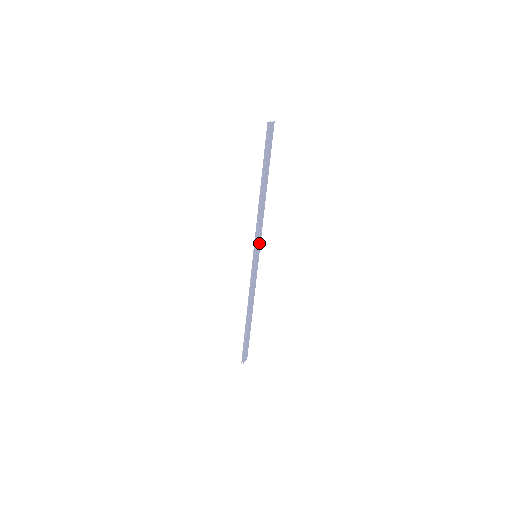
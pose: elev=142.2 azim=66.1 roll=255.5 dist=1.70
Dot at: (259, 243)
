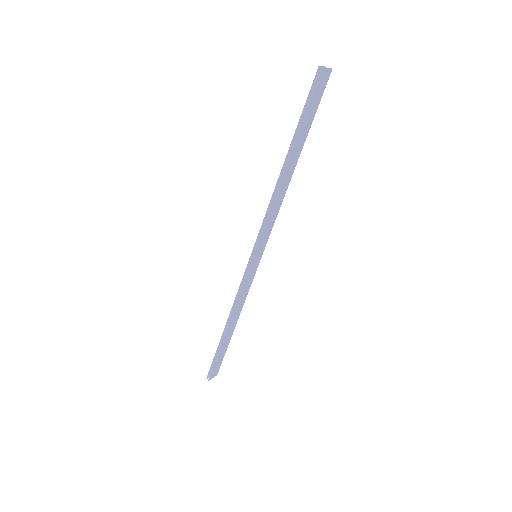
Dot at: (265, 240)
